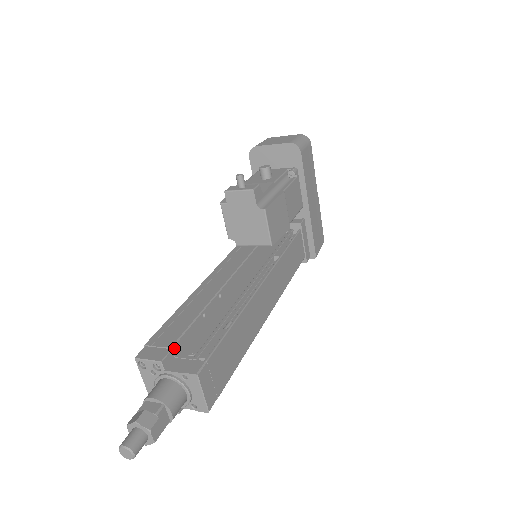
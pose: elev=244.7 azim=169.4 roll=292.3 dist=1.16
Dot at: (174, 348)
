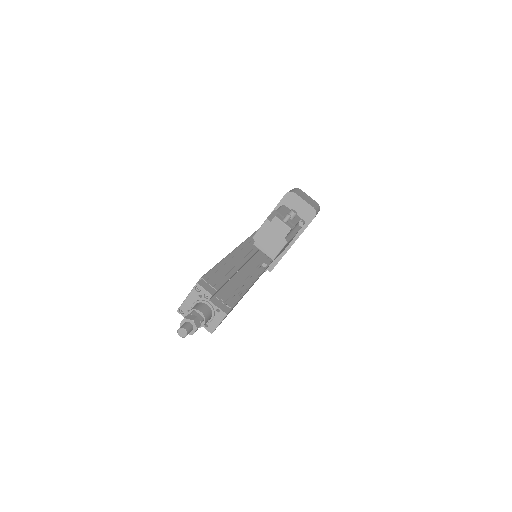
Dot at: (217, 291)
